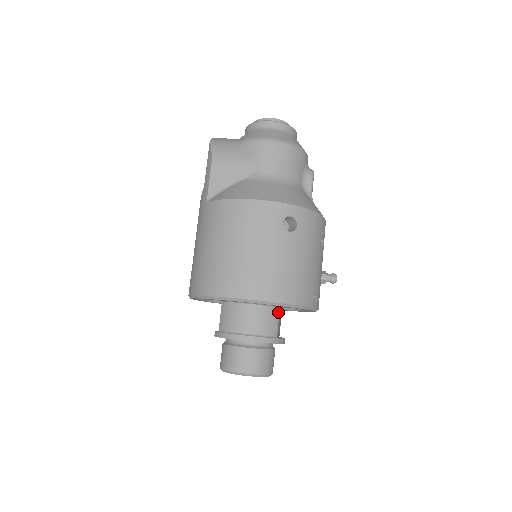
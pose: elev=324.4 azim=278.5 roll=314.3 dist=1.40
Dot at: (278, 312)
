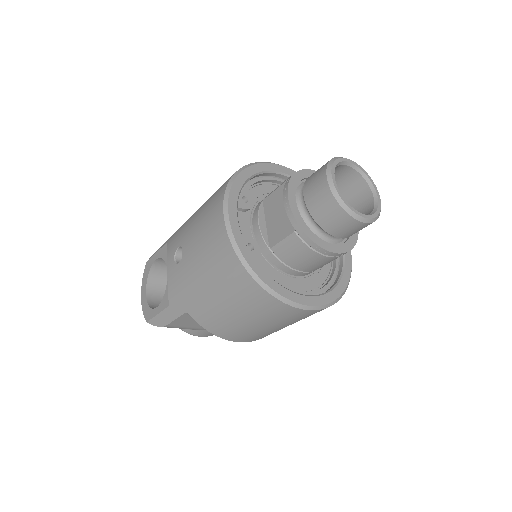
Dot at: occluded
